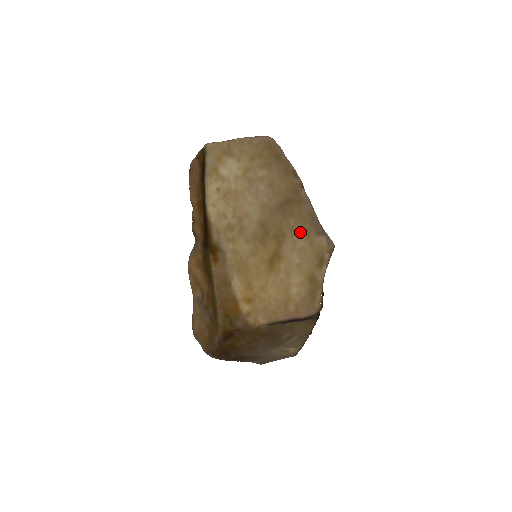
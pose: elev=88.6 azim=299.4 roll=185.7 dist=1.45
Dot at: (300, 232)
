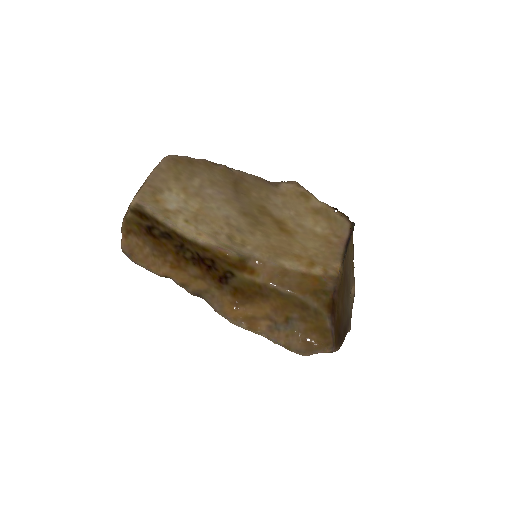
Dot at: (267, 196)
